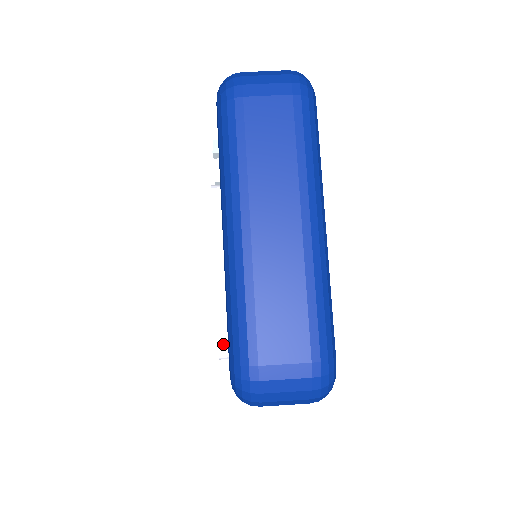
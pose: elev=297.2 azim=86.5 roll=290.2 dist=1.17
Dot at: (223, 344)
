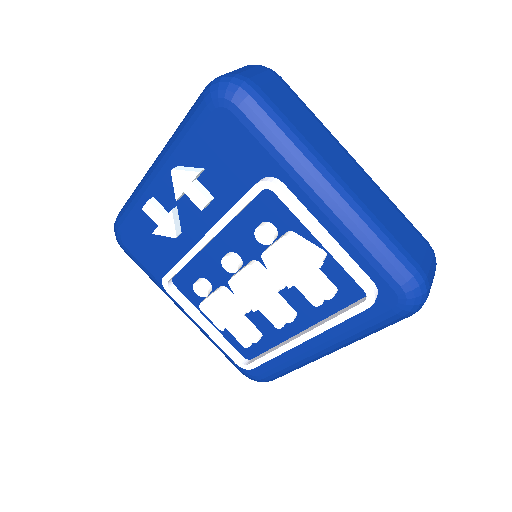
Dot at: (374, 287)
